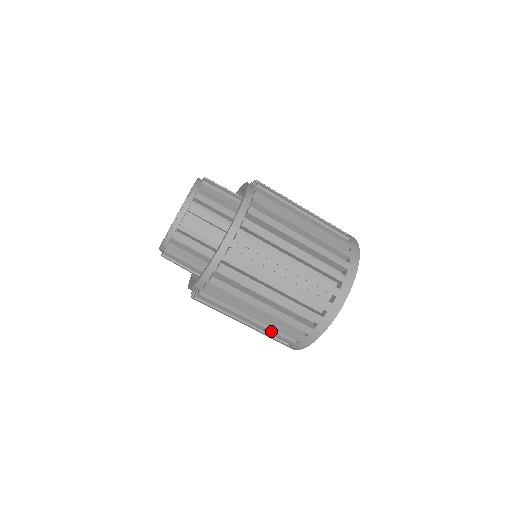
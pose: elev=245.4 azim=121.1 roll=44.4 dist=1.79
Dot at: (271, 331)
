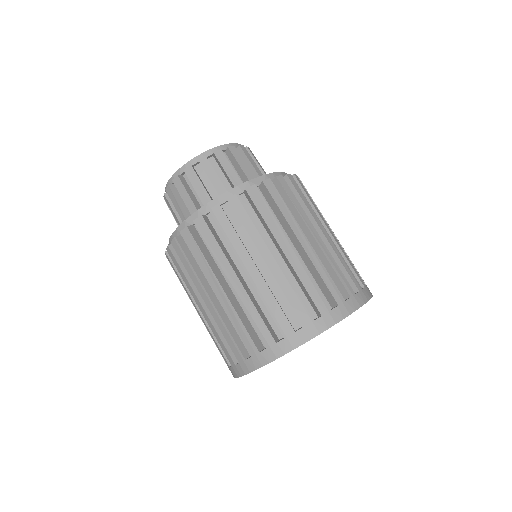
Dot at: (239, 318)
